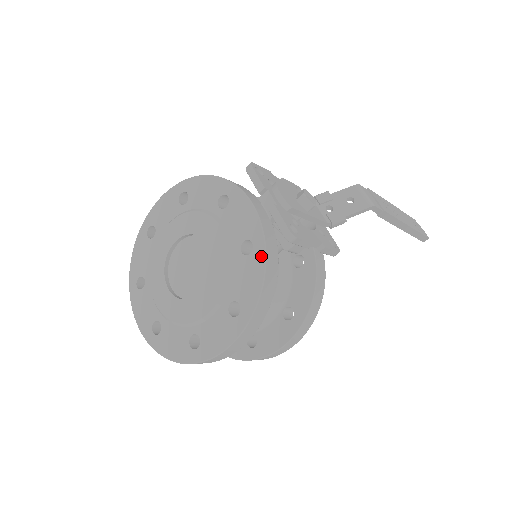
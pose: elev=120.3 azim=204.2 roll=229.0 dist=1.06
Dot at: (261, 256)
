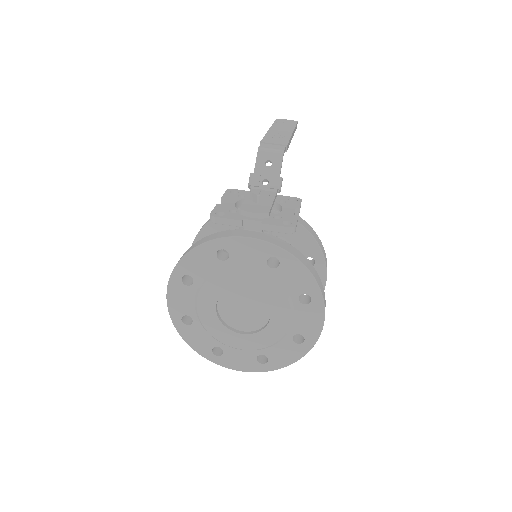
Dot at: (289, 258)
